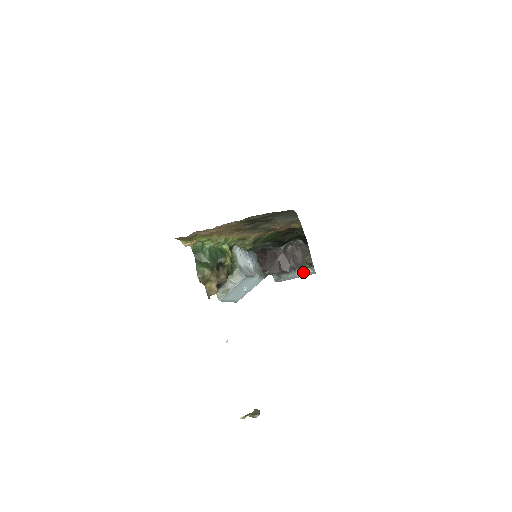
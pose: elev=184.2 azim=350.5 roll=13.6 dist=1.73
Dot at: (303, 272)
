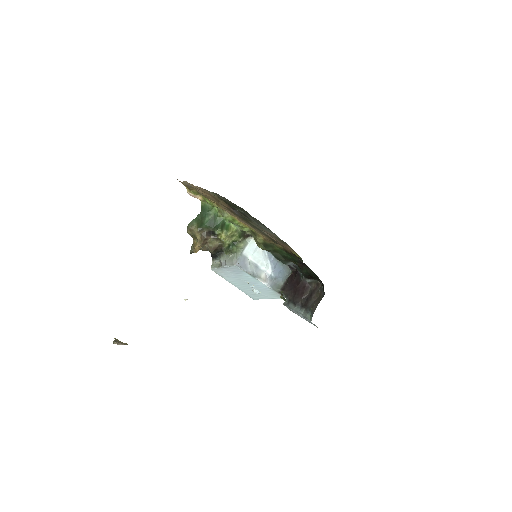
Dot at: (304, 314)
